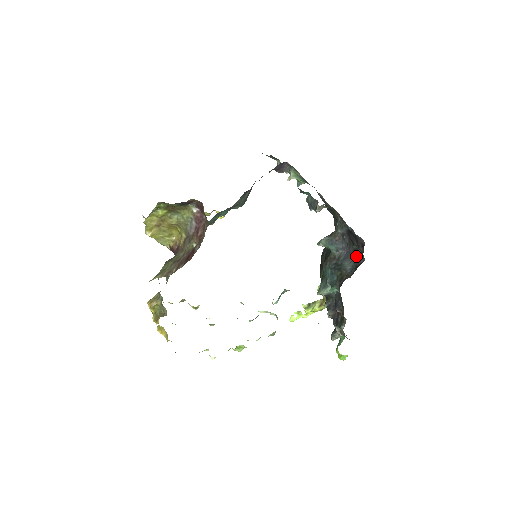
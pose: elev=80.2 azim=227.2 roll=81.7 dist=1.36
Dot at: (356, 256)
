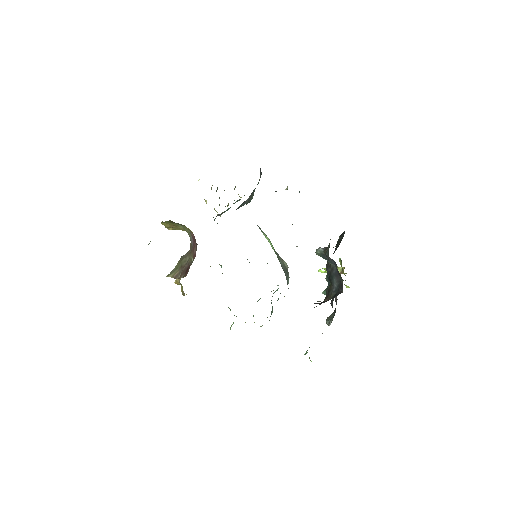
Dot at: (341, 280)
